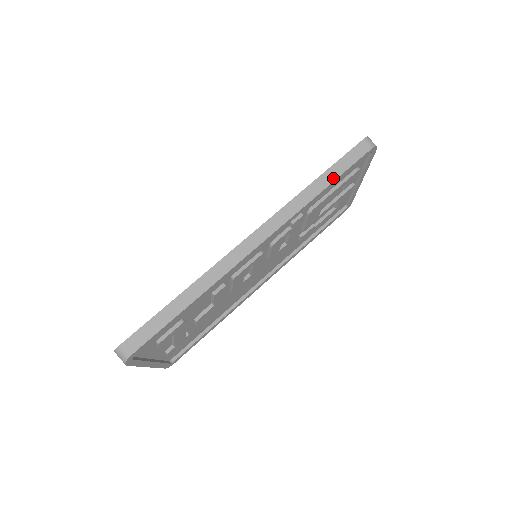
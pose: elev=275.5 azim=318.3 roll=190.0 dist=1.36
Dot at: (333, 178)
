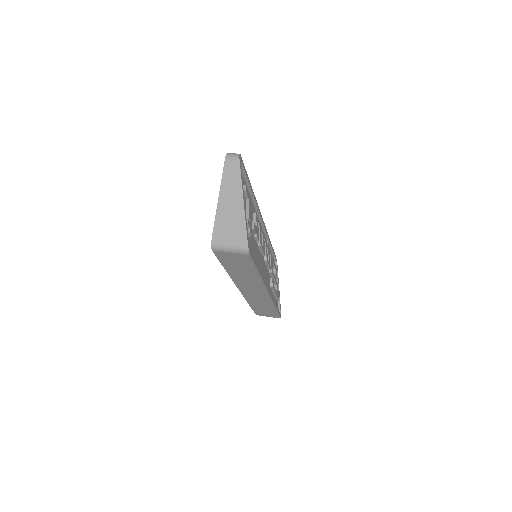
Dot at: occluded
